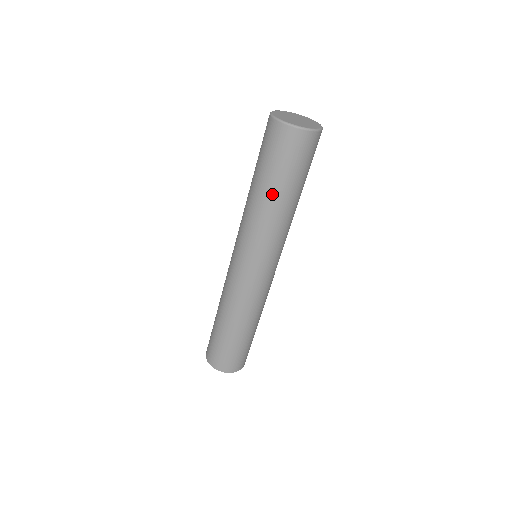
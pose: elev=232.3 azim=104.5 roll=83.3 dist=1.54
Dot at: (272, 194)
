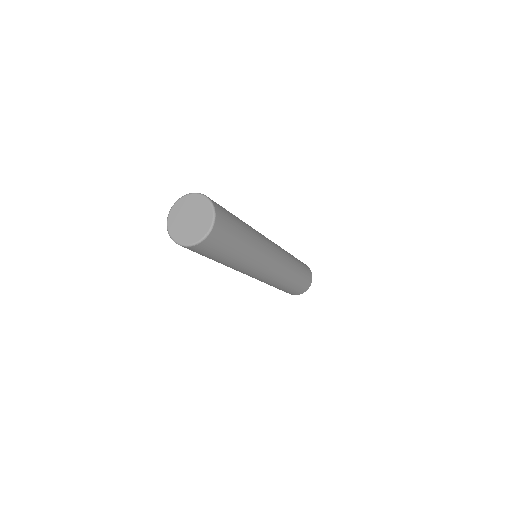
Dot at: (229, 261)
